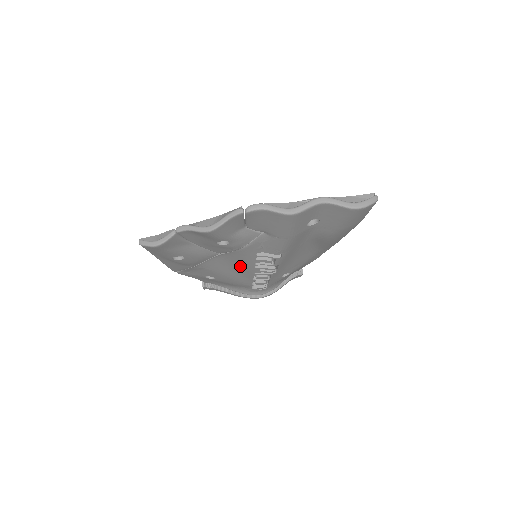
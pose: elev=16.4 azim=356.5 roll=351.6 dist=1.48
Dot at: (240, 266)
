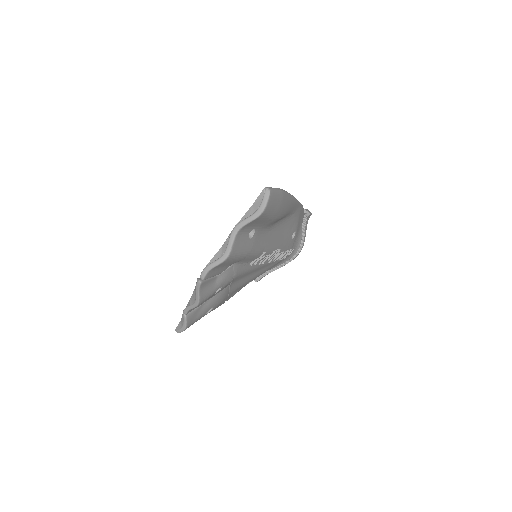
Dot at: occluded
